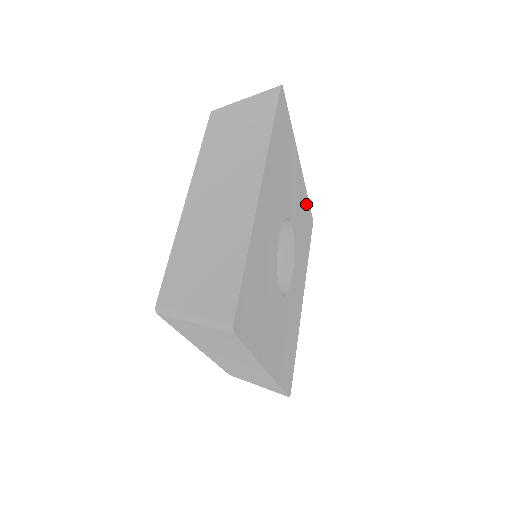
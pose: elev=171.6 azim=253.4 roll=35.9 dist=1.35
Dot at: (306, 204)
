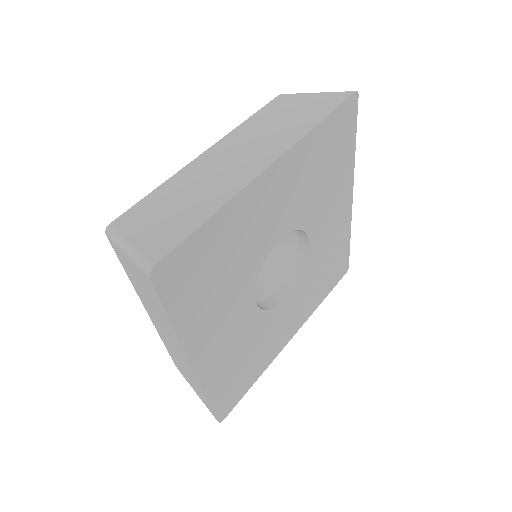
Dot at: (344, 243)
